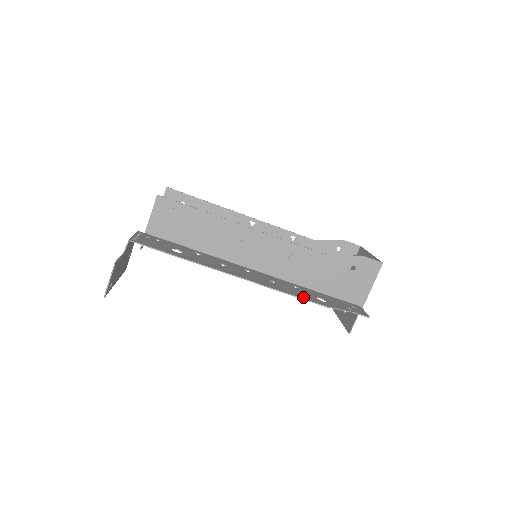
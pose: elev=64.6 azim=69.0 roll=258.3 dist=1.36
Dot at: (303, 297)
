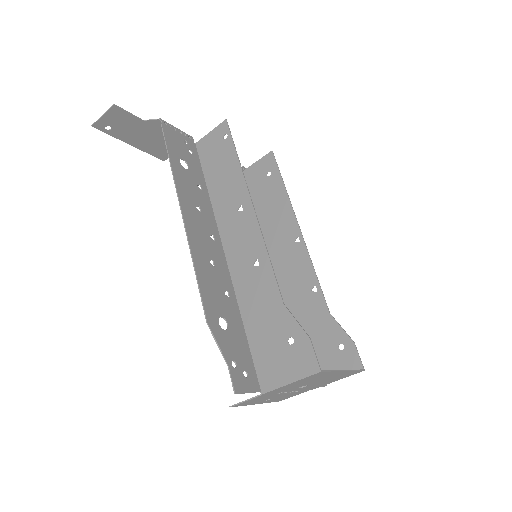
Dot at: (204, 292)
